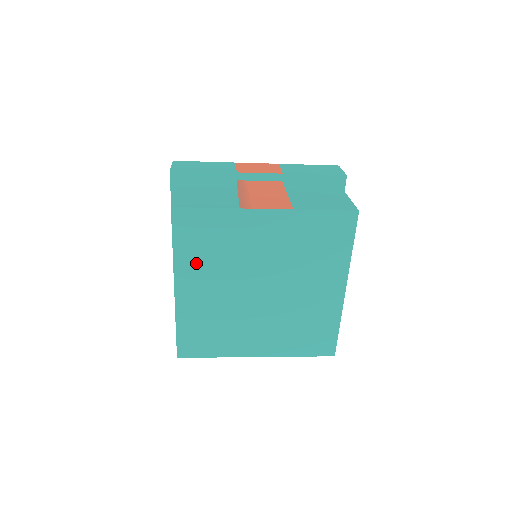
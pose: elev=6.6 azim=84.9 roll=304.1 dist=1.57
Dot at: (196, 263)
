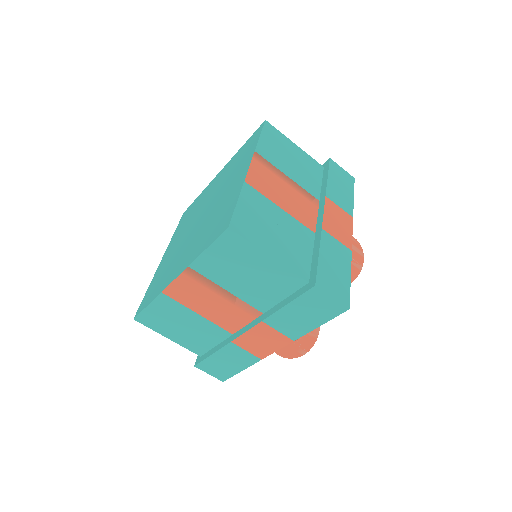
Dot at: occluded
